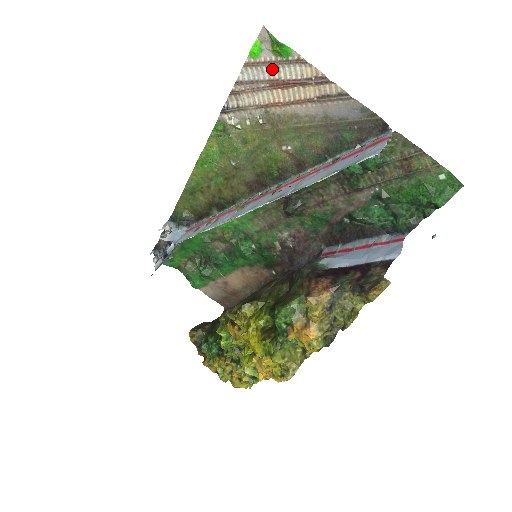
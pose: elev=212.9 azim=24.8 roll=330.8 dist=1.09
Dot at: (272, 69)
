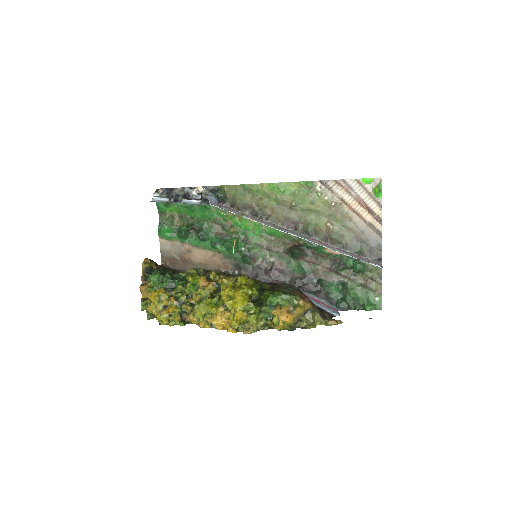
Dot at: (365, 193)
